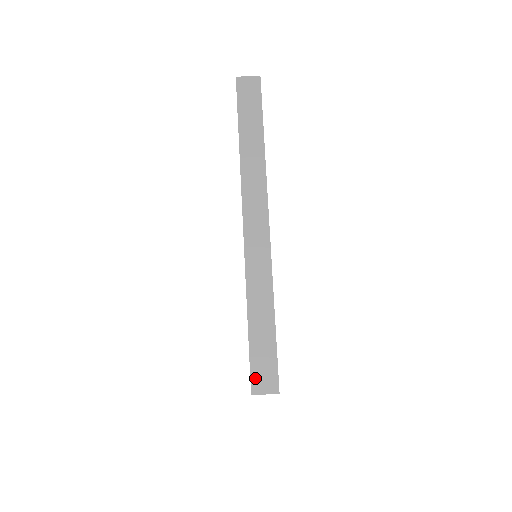
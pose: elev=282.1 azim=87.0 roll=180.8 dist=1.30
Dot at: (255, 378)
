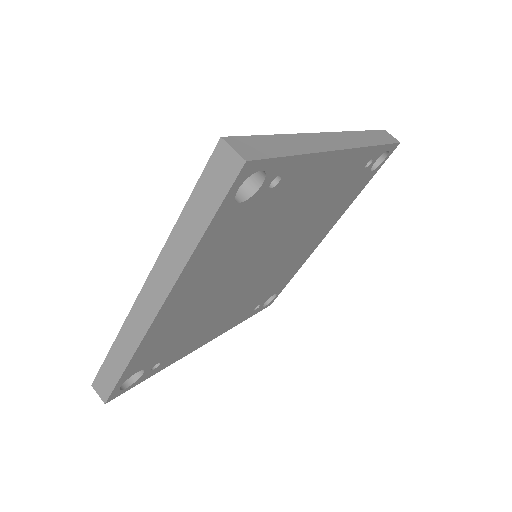
Dot at: (238, 140)
